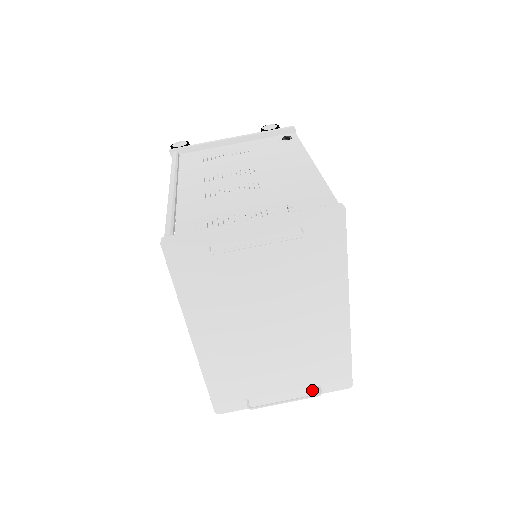
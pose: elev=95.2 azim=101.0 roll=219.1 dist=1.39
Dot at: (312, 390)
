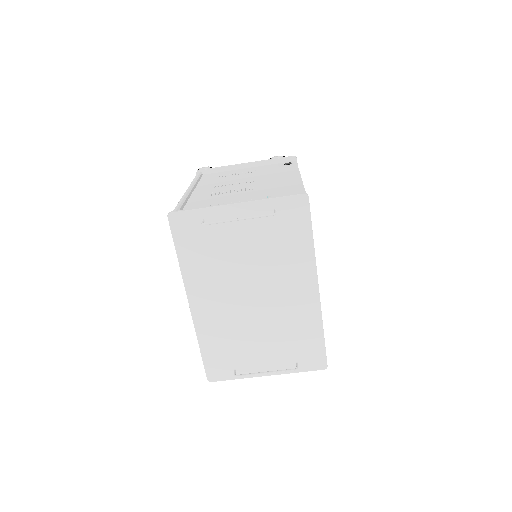
Dot at: (291, 367)
